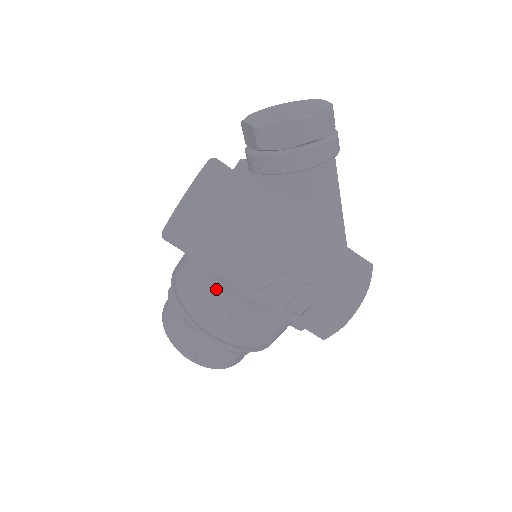
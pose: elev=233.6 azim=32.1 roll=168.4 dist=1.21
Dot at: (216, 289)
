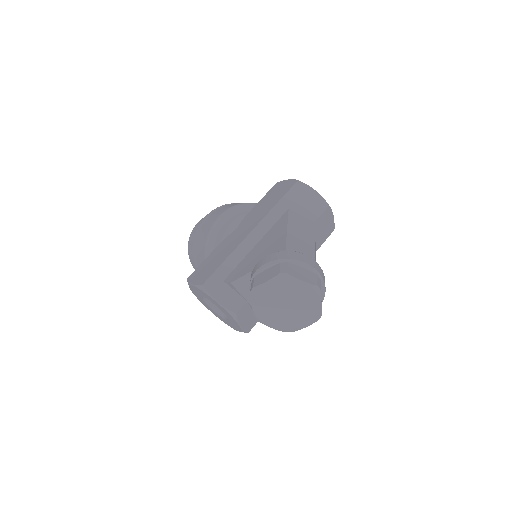
Dot at: occluded
